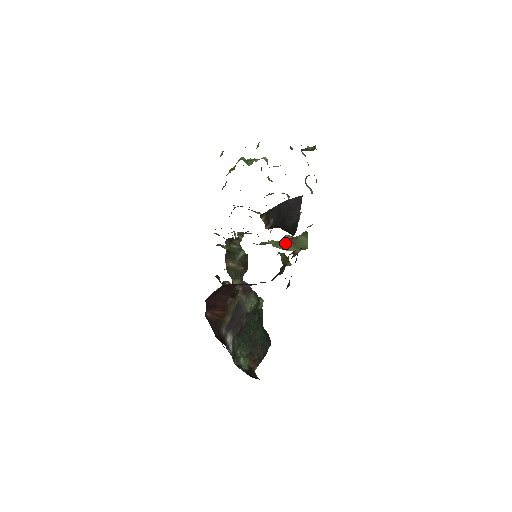
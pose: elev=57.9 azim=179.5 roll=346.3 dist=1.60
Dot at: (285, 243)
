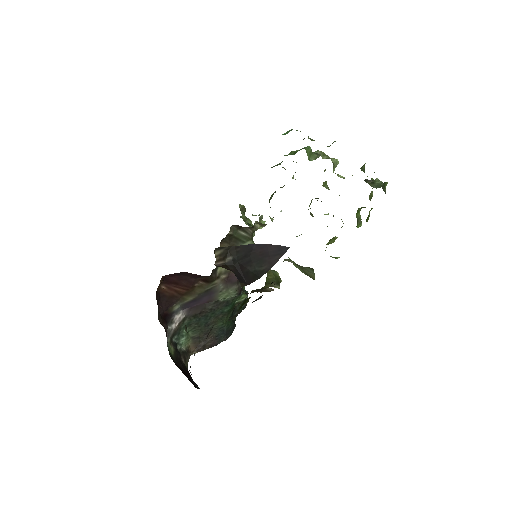
Dot at: occluded
